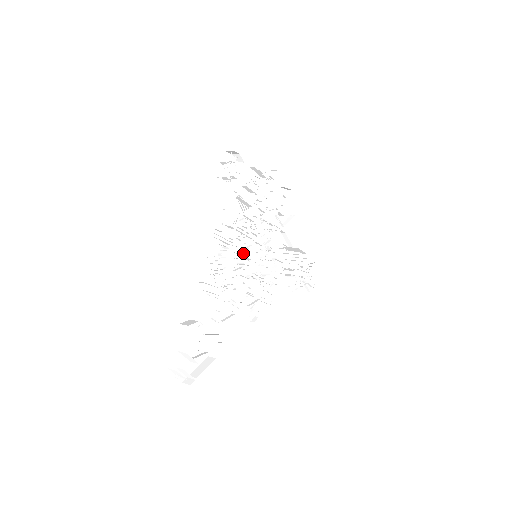
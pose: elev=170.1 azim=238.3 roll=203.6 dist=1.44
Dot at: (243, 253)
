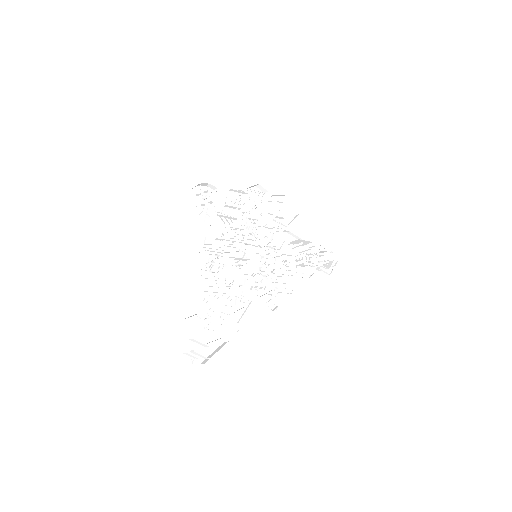
Dot at: (240, 256)
